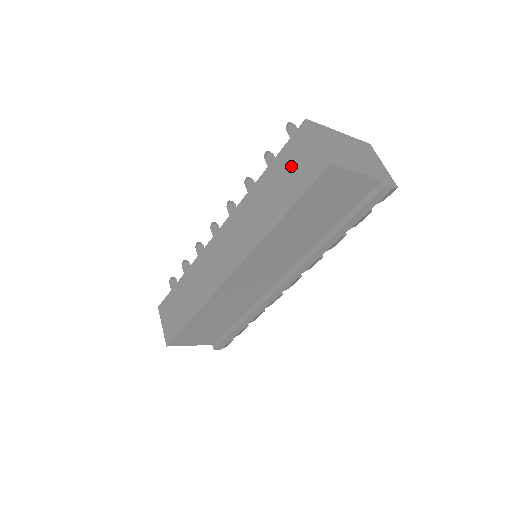
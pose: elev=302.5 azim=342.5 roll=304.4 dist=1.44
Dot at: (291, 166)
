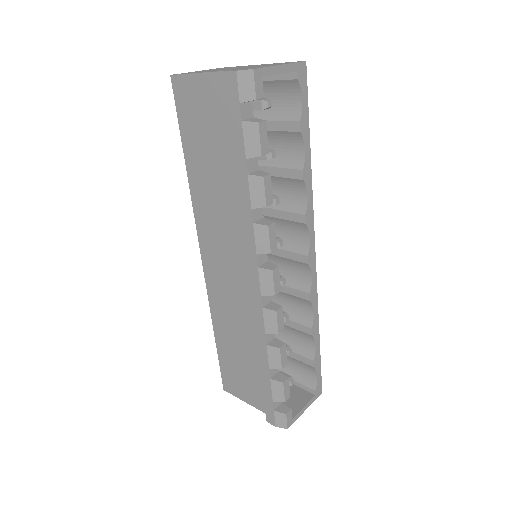
Dot at: occluded
